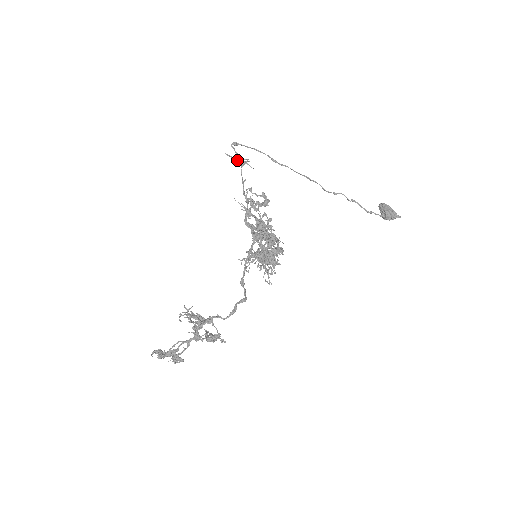
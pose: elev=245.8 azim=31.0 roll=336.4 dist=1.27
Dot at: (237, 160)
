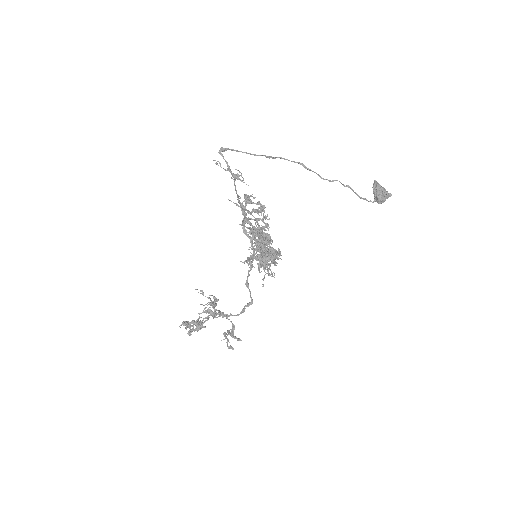
Dot at: occluded
